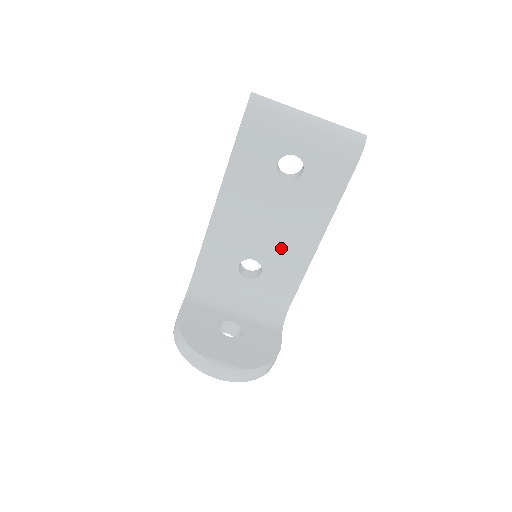
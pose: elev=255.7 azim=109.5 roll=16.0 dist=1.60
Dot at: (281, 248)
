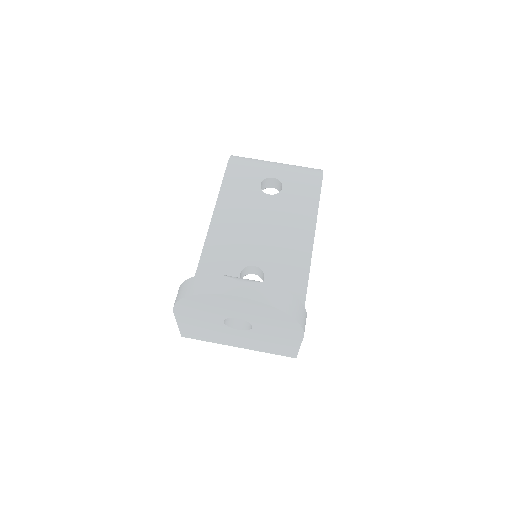
Dot at: (279, 250)
